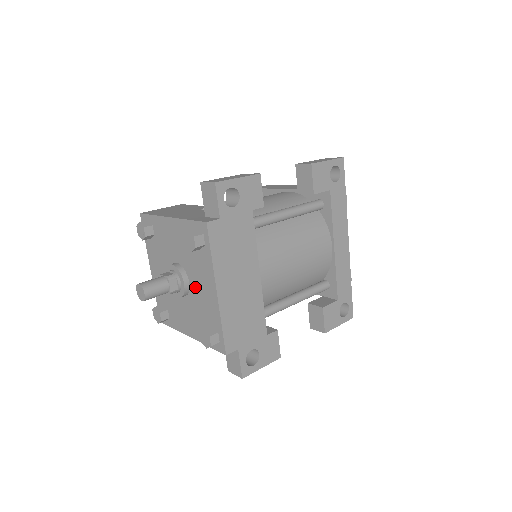
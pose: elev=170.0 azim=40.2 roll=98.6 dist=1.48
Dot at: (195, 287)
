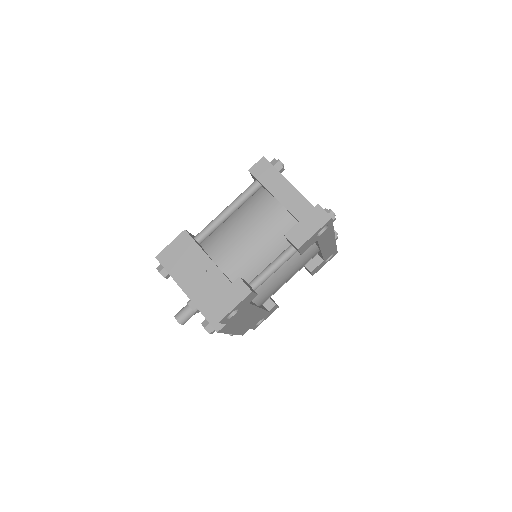
Dot at: occluded
